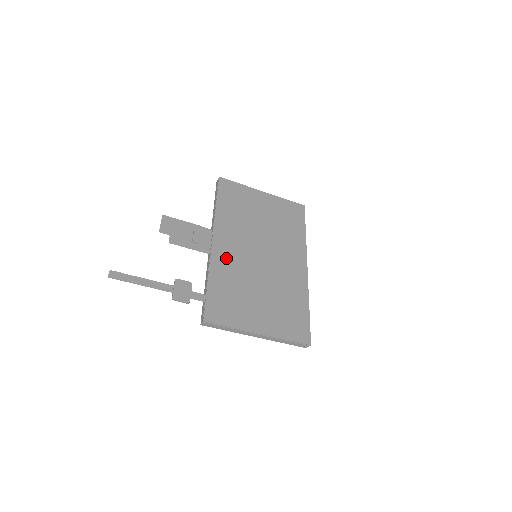
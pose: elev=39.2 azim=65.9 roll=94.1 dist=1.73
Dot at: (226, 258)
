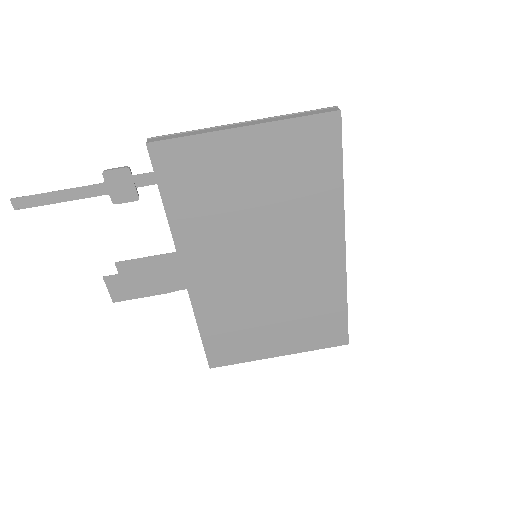
Dot at: occluded
